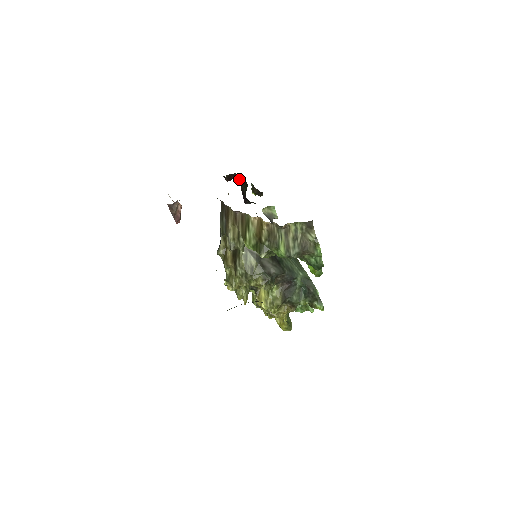
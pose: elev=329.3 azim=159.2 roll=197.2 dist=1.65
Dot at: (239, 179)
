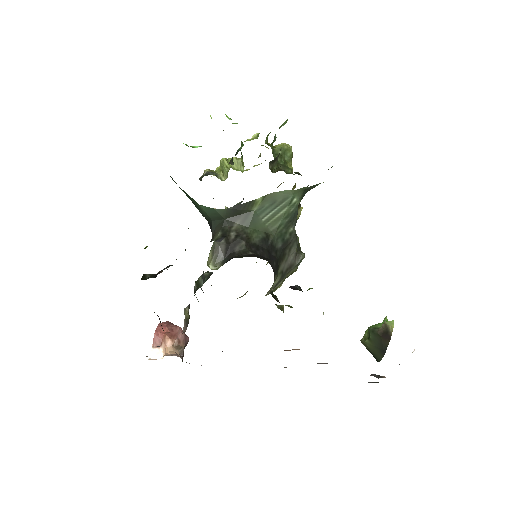
Dot at: occluded
